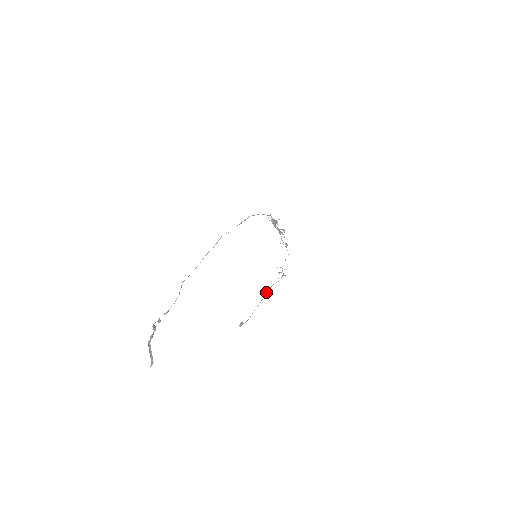
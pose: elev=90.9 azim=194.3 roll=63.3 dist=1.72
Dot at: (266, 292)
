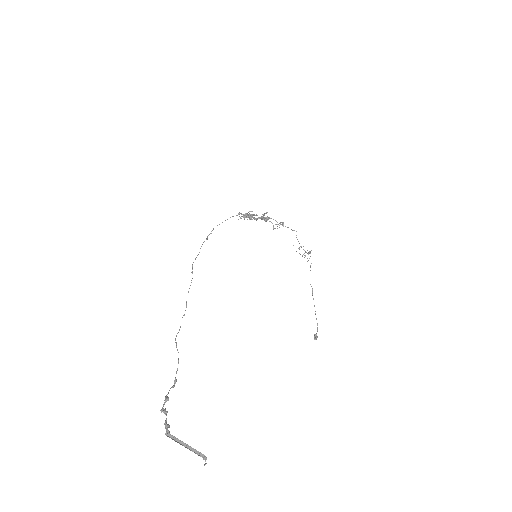
Dot at: (310, 284)
